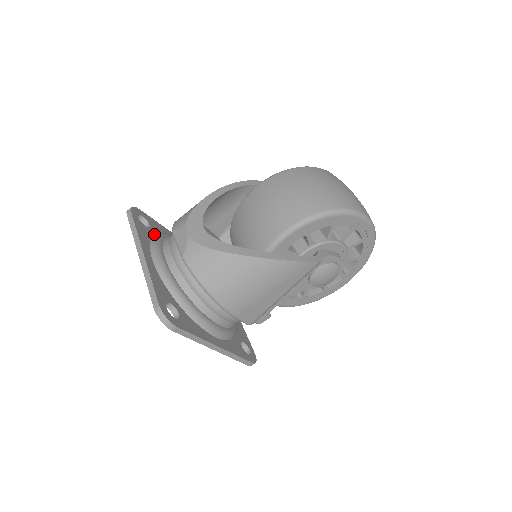
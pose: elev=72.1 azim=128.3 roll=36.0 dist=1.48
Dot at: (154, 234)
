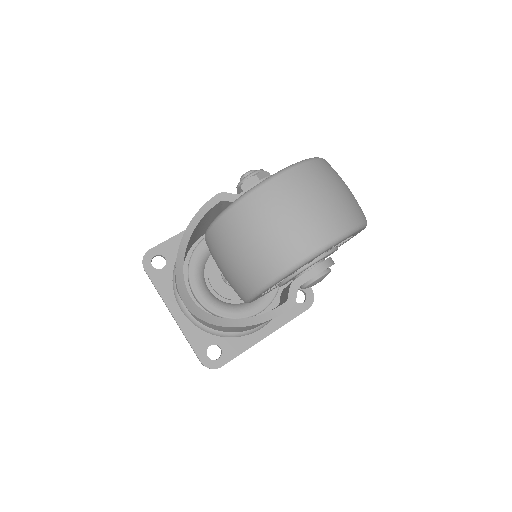
Dot at: (173, 266)
